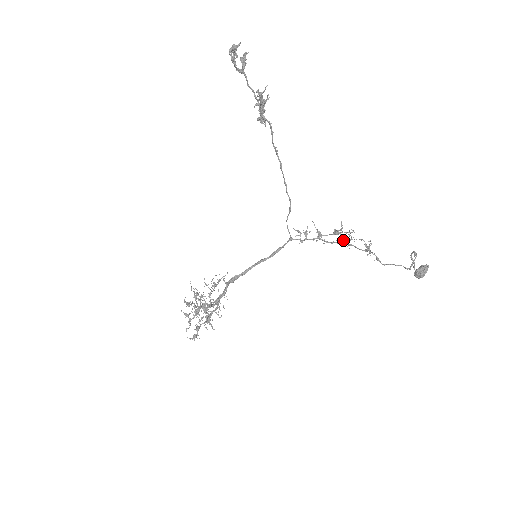
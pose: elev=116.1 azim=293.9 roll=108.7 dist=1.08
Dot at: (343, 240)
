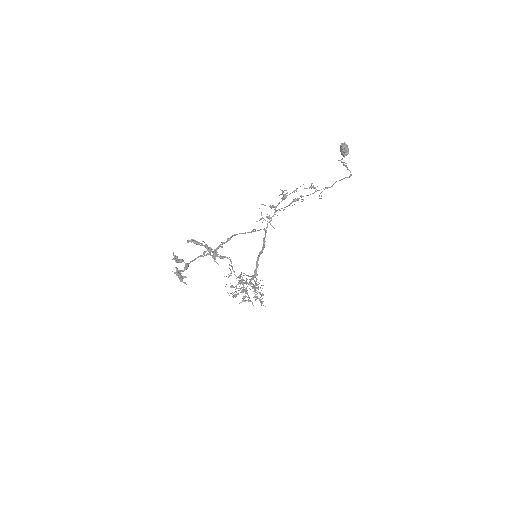
Dot at: (295, 200)
